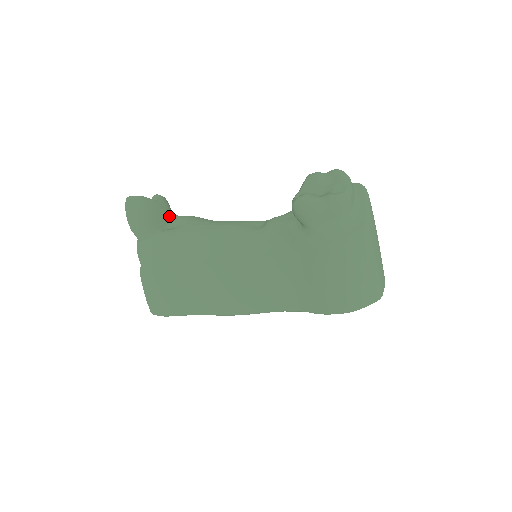
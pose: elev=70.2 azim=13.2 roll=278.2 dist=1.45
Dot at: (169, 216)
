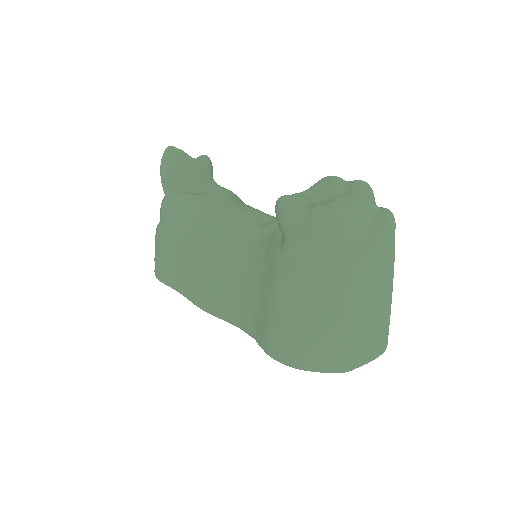
Dot at: (204, 180)
